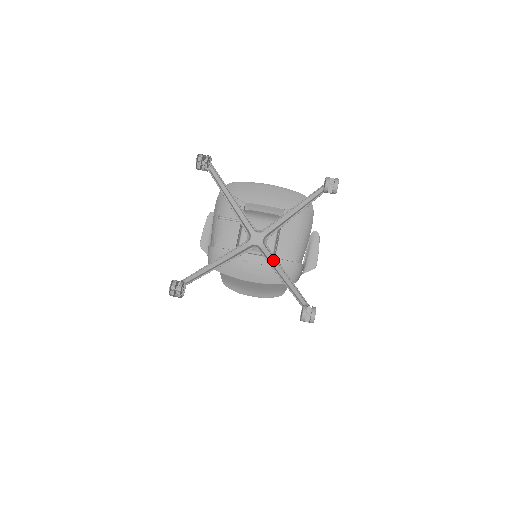
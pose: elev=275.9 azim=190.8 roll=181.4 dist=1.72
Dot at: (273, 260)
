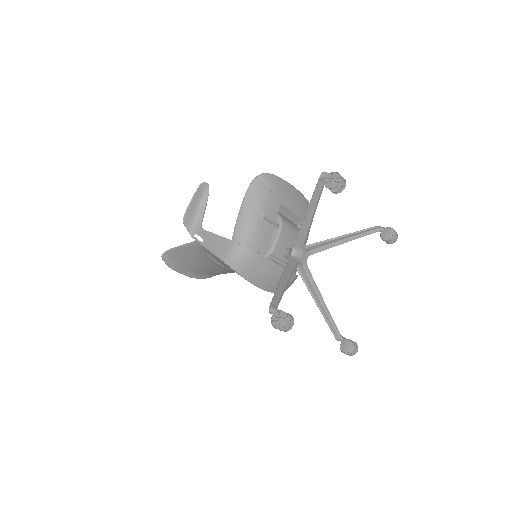
Dot at: (315, 284)
